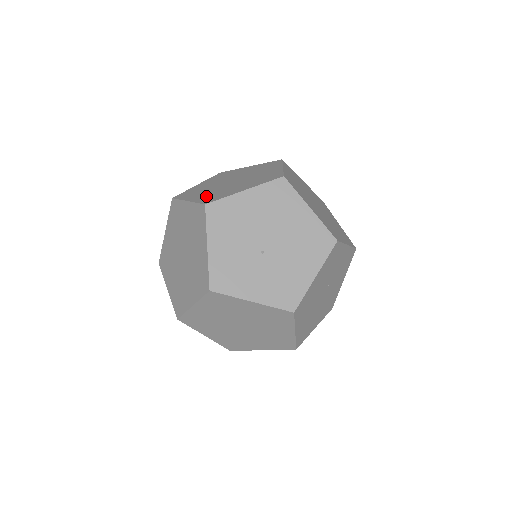
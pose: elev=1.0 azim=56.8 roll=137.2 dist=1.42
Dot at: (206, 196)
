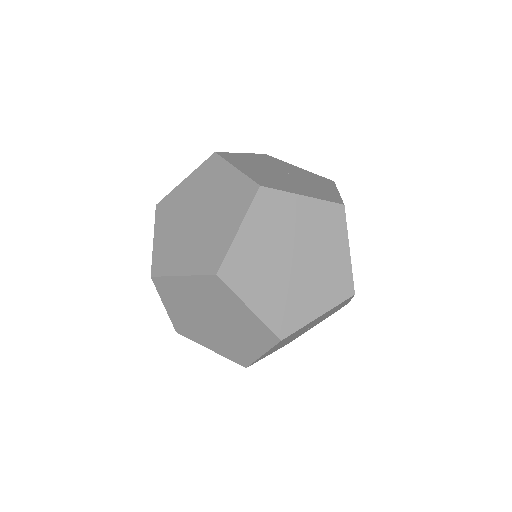
Dot at: occluded
